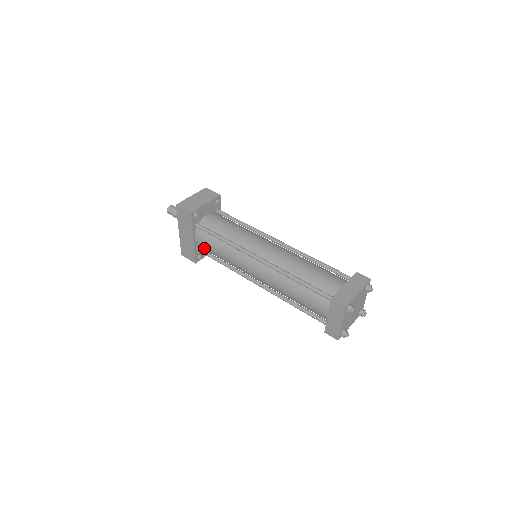
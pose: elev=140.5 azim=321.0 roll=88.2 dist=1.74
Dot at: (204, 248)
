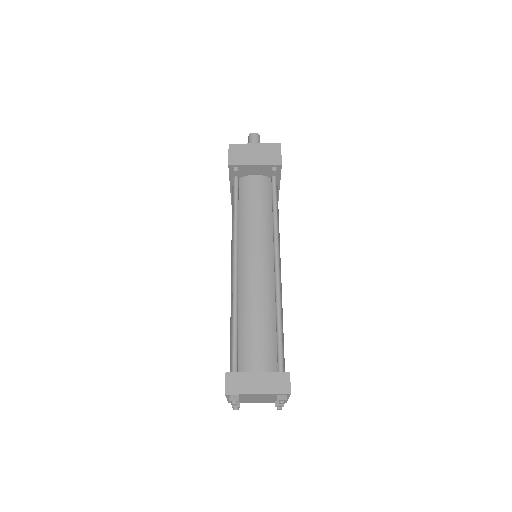
Dot at: occluded
